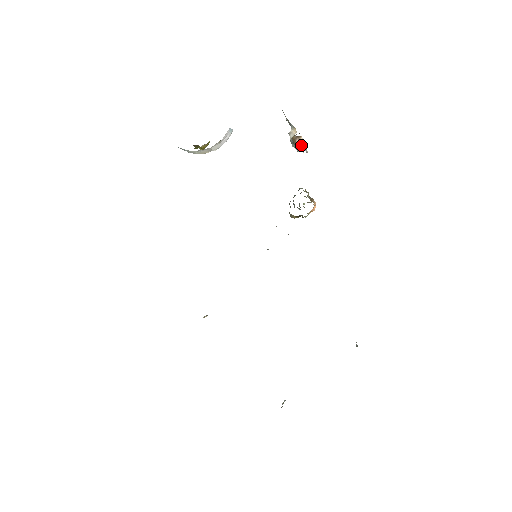
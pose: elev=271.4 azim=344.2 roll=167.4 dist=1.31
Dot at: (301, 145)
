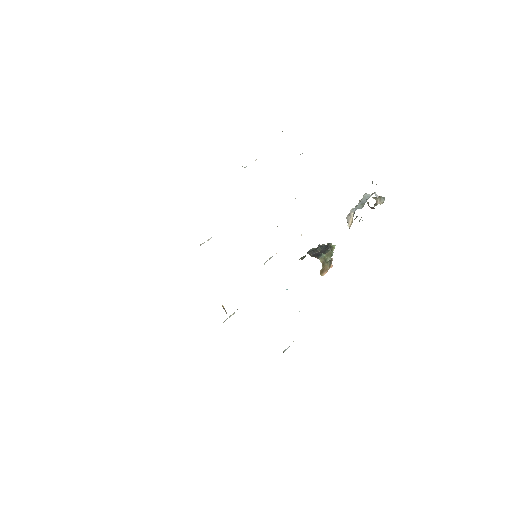
Dot at: occluded
